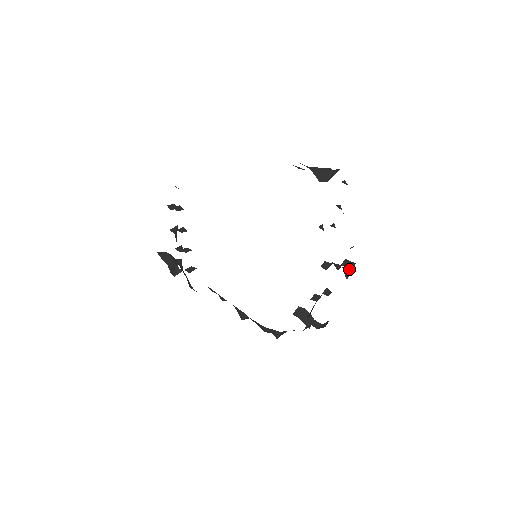
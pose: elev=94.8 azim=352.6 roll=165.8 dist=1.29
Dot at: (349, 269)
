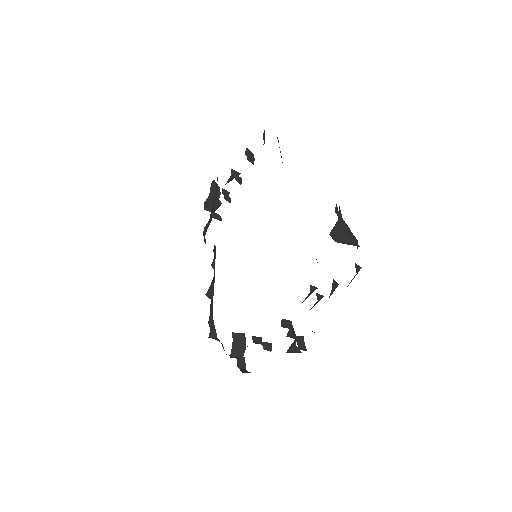
Dot at: occluded
